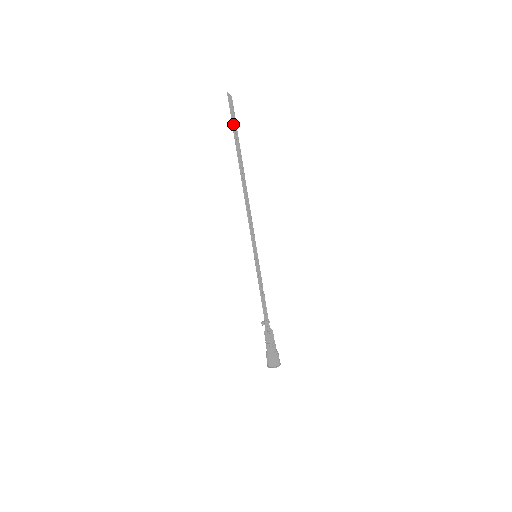
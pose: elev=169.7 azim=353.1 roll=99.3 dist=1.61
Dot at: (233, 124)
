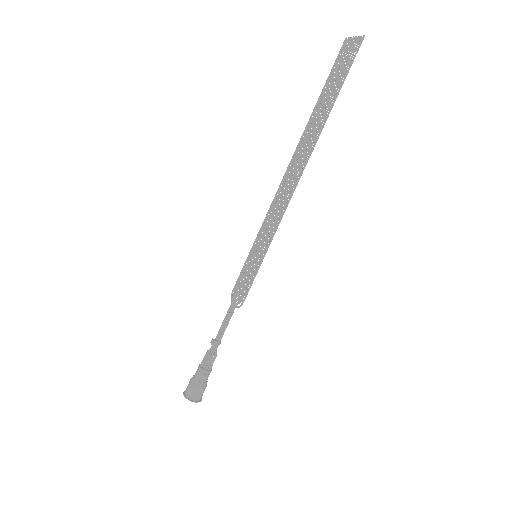
Dot at: (344, 80)
